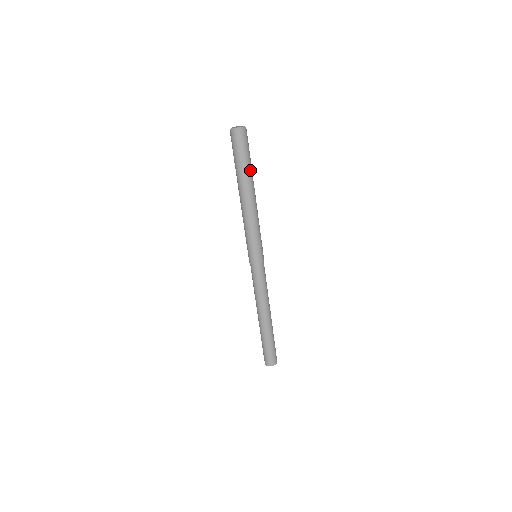
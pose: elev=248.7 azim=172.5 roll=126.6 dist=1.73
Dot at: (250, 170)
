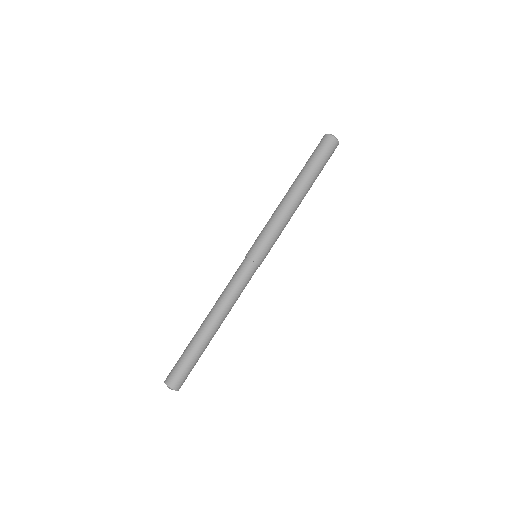
Dot at: (316, 176)
